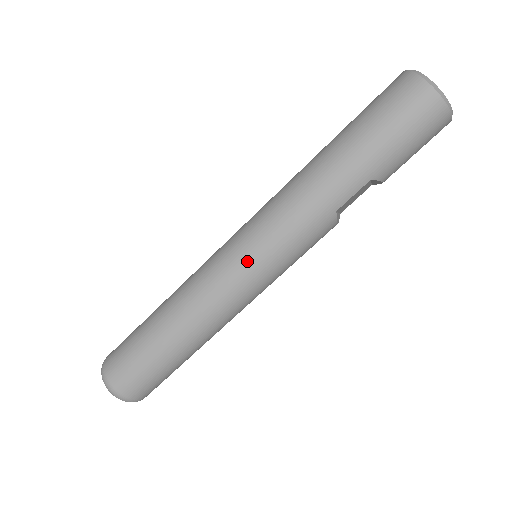
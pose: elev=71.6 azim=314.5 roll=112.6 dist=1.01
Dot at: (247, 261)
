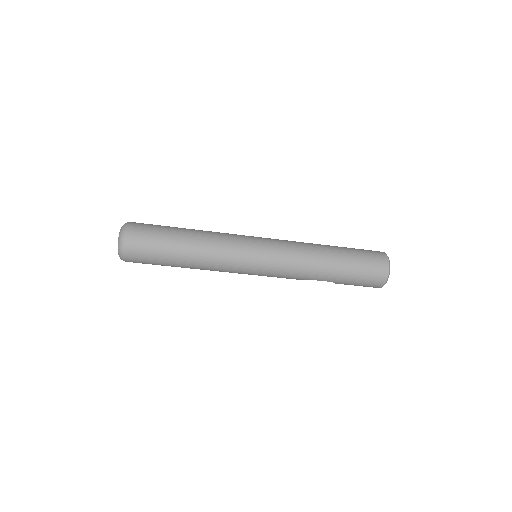
Dot at: (257, 264)
